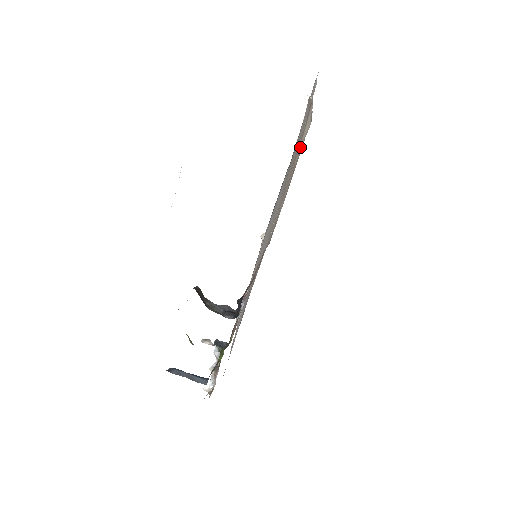
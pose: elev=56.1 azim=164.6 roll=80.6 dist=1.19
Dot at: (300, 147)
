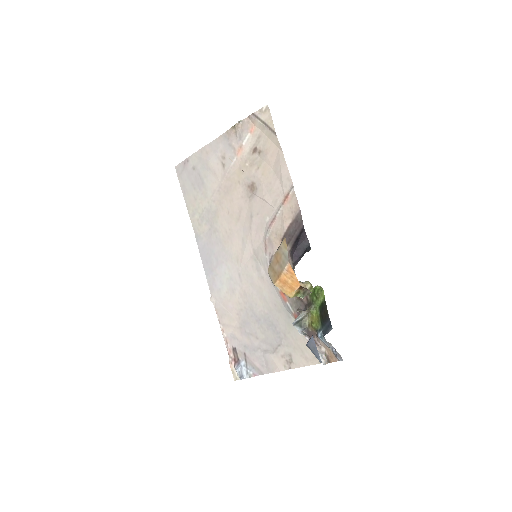
Dot at: (272, 123)
